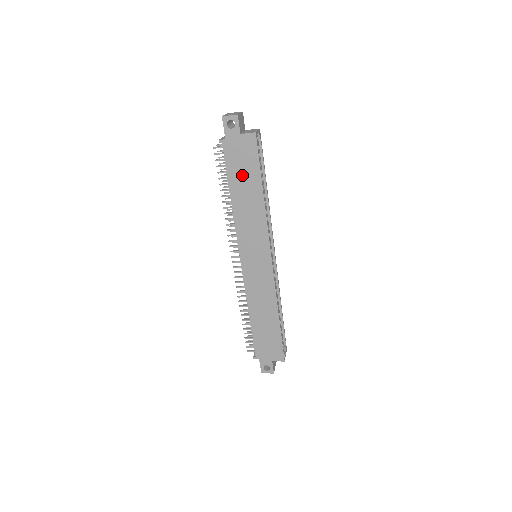
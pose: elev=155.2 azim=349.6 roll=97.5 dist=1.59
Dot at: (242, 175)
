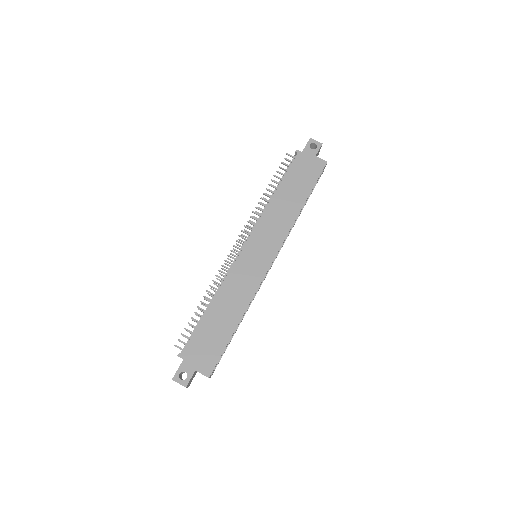
Dot at: (297, 182)
